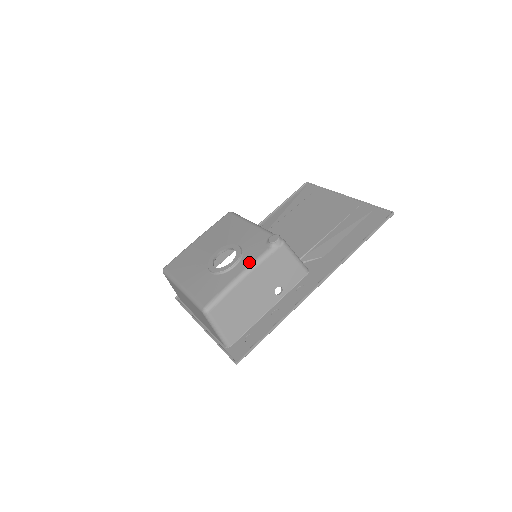
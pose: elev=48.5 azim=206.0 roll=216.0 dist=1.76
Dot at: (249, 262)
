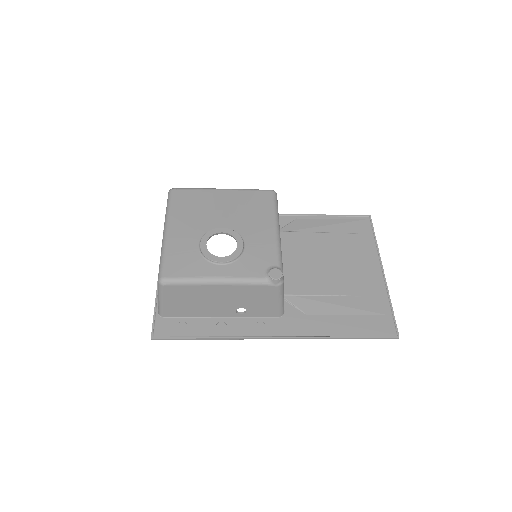
Dot at: (235, 274)
